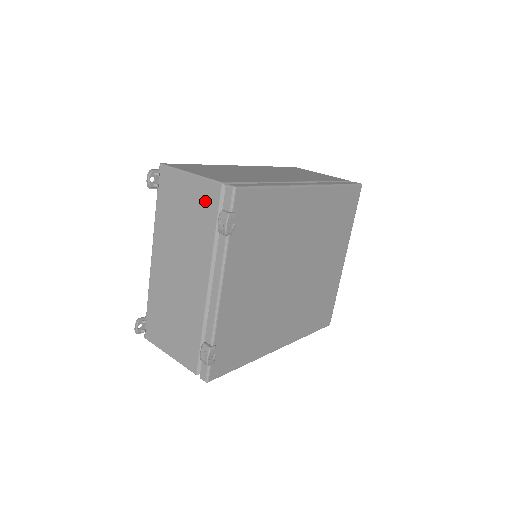
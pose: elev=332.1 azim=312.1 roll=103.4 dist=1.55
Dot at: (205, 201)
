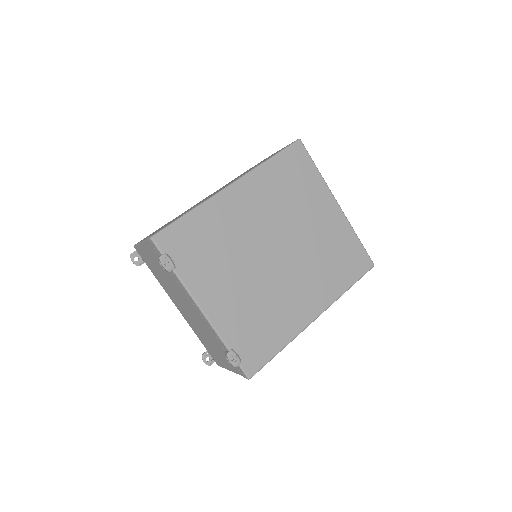
Dot at: (155, 255)
